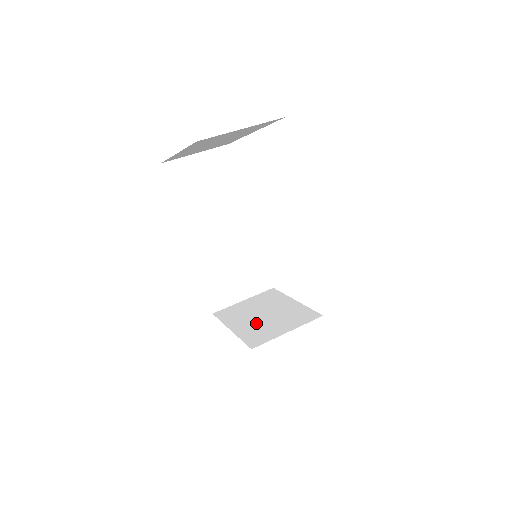
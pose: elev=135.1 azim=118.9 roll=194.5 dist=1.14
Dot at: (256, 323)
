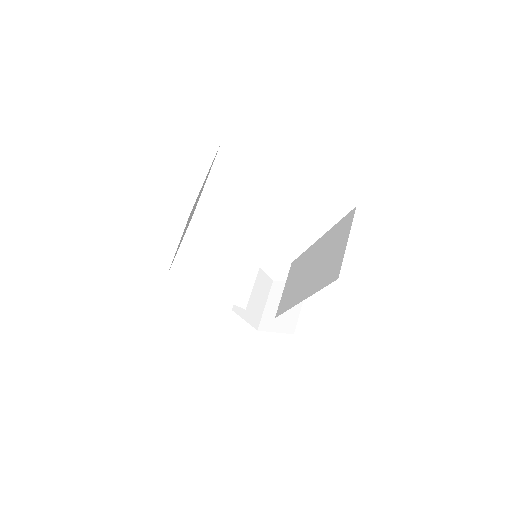
Dot at: (223, 278)
